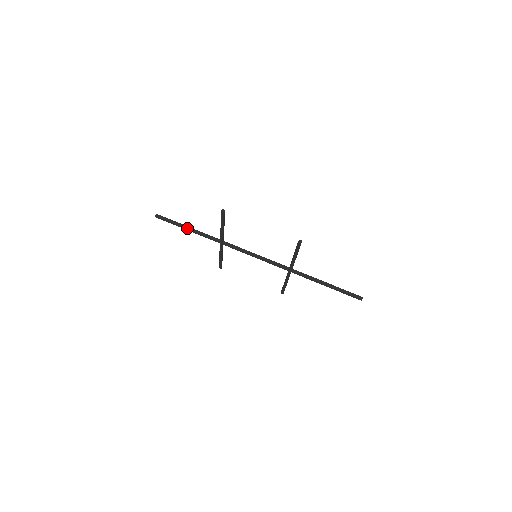
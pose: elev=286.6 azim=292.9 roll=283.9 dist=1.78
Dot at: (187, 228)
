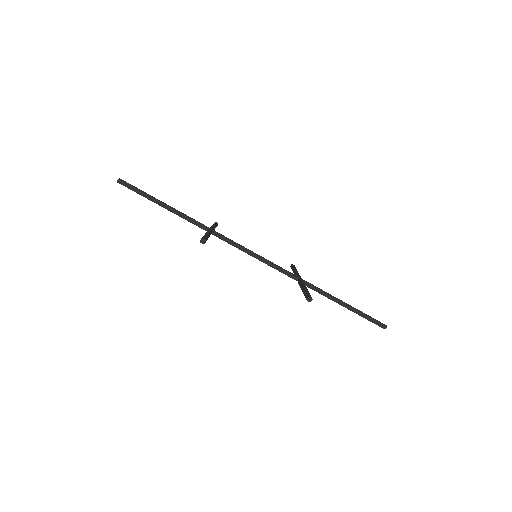
Dot at: (162, 206)
